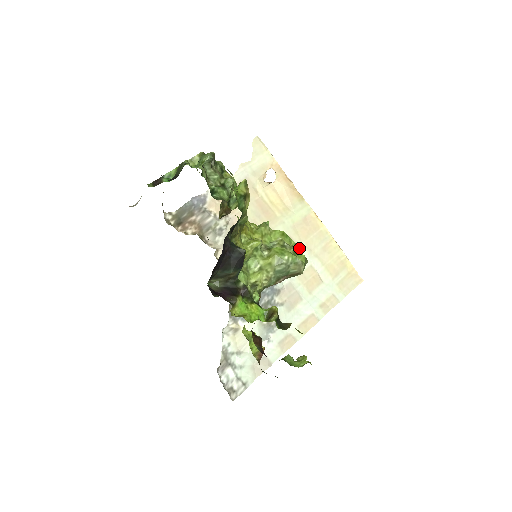
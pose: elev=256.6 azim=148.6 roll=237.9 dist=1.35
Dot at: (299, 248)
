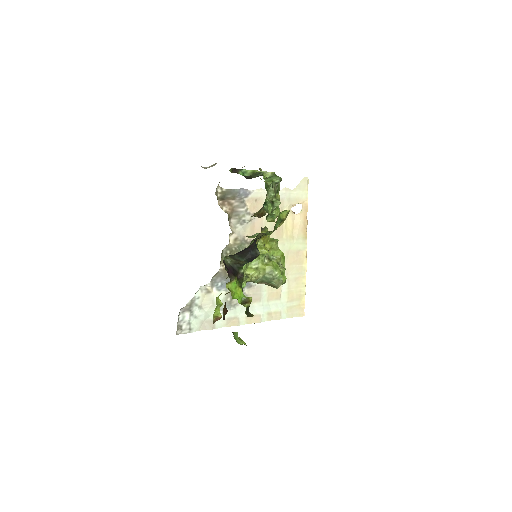
Dot at: occluded
